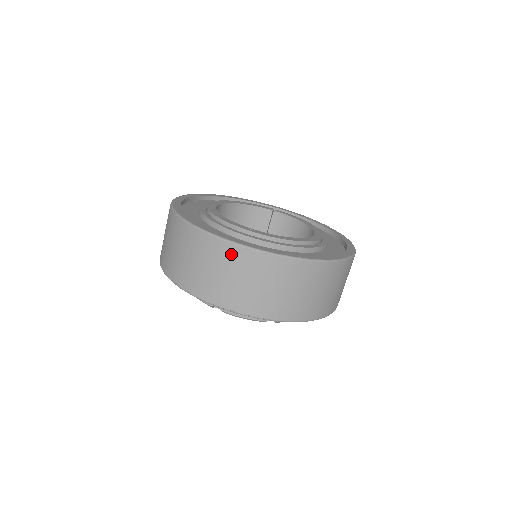
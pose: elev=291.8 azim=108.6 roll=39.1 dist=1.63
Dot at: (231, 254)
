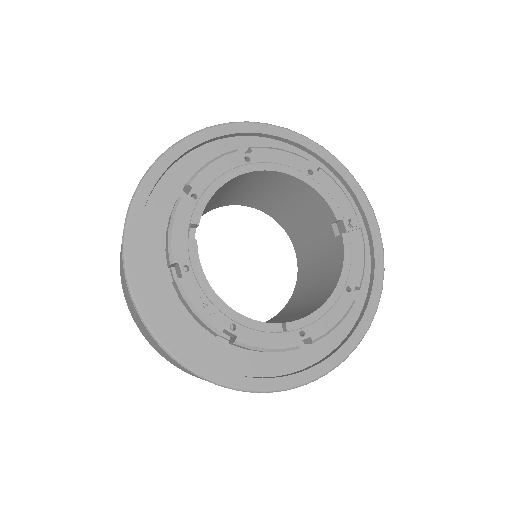
Dot at: occluded
